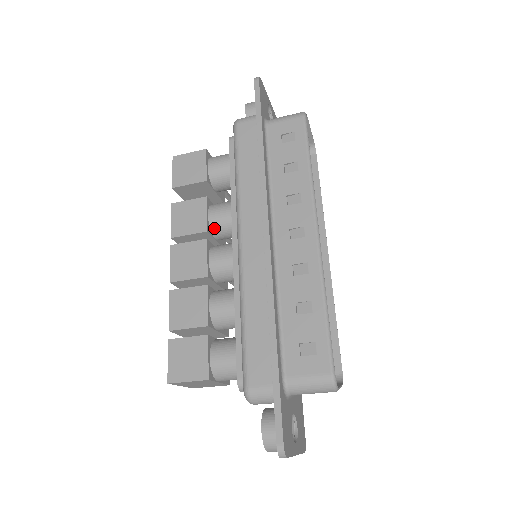
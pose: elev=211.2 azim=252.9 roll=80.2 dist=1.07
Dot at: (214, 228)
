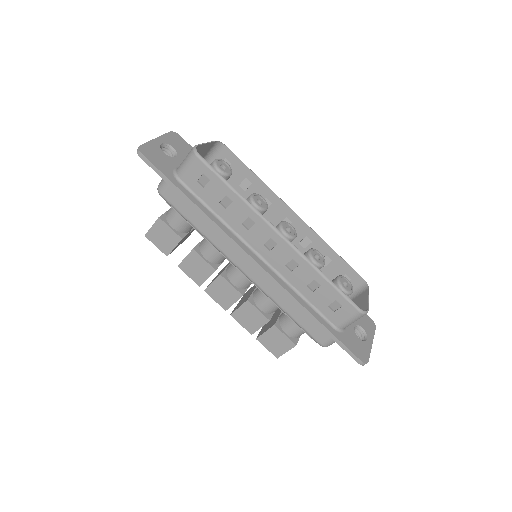
Dot at: (217, 262)
